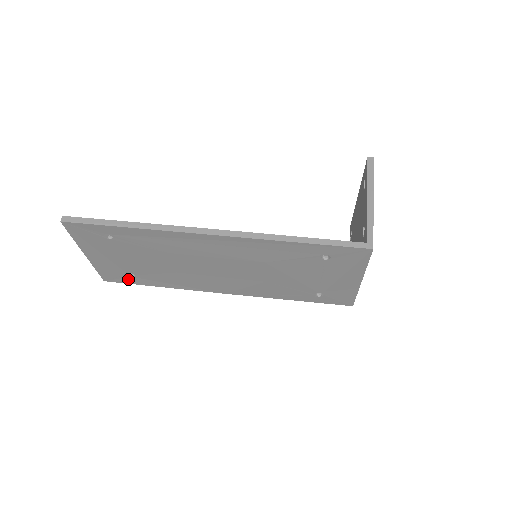
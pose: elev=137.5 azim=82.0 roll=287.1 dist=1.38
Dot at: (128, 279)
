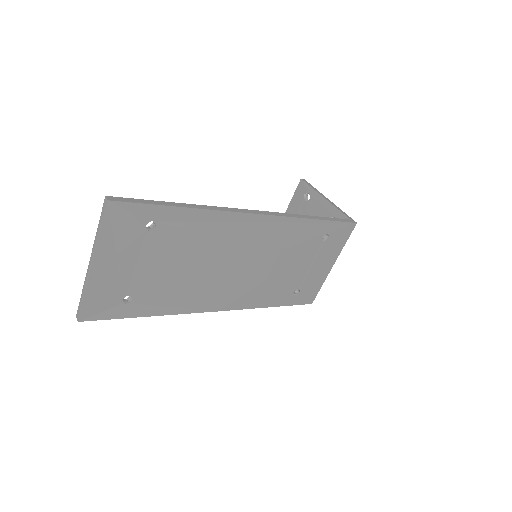
Dot at: (117, 310)
